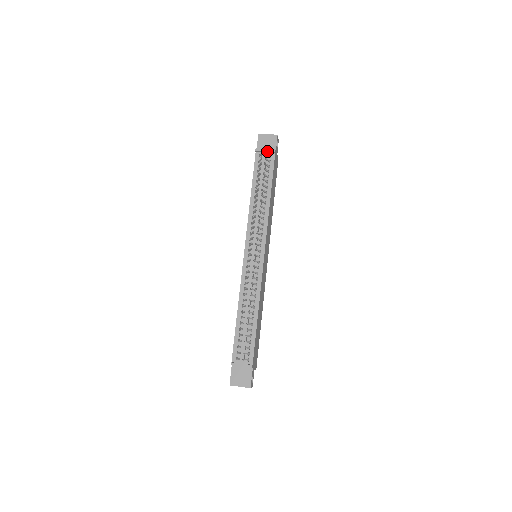
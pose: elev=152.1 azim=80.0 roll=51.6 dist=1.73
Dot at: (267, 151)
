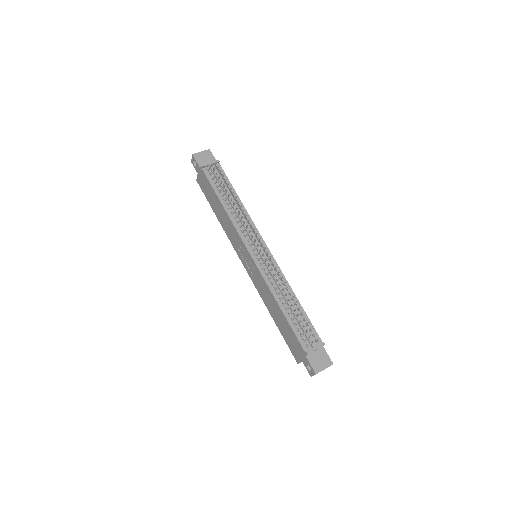
Dot at: (212, 163)
